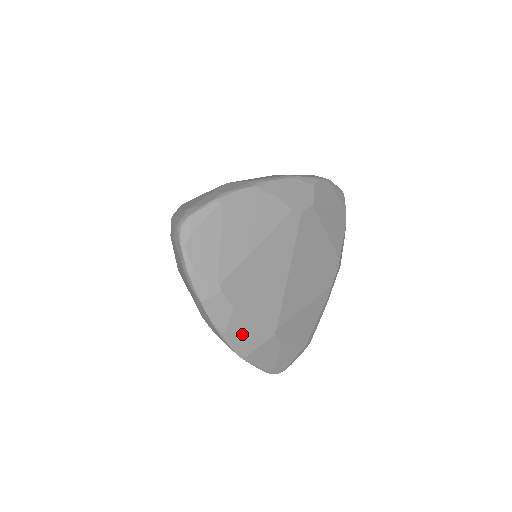
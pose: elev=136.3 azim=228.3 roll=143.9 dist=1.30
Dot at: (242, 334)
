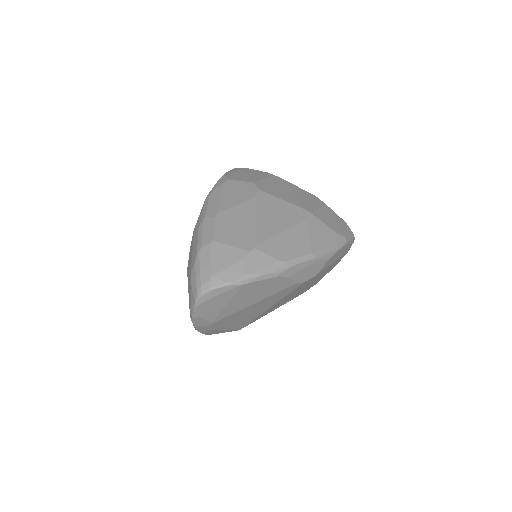
Dot at: (215, 332)
